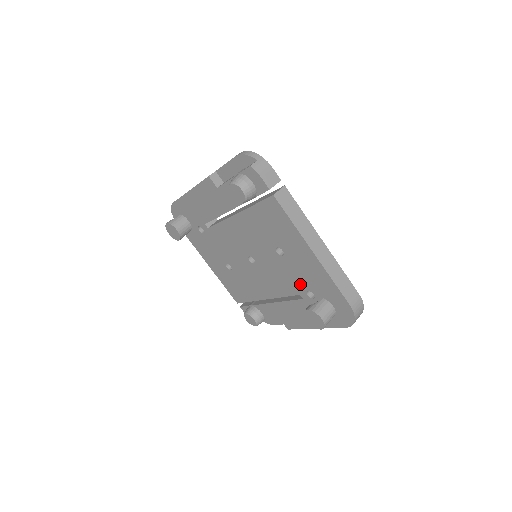
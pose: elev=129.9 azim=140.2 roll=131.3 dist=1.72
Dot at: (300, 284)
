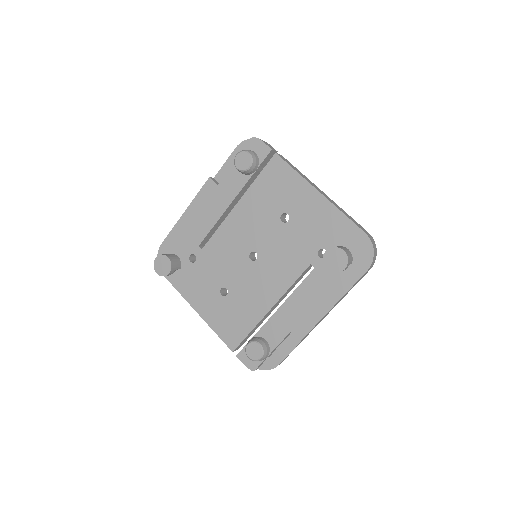
Dot at: (310, 247)
